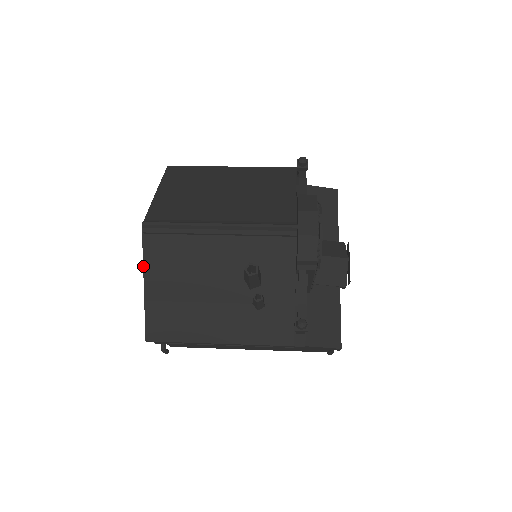
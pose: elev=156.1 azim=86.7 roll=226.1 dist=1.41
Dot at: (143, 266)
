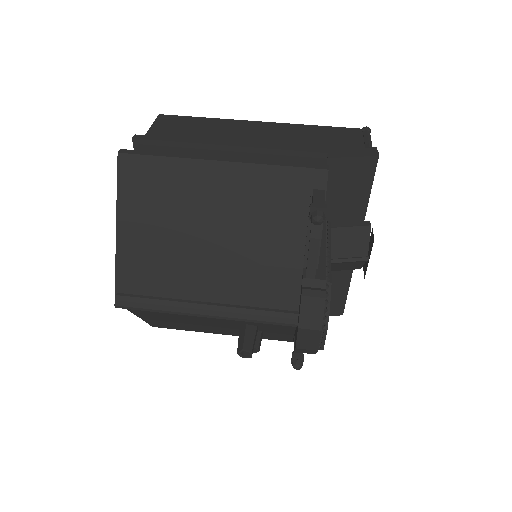
Dot at: occluded
